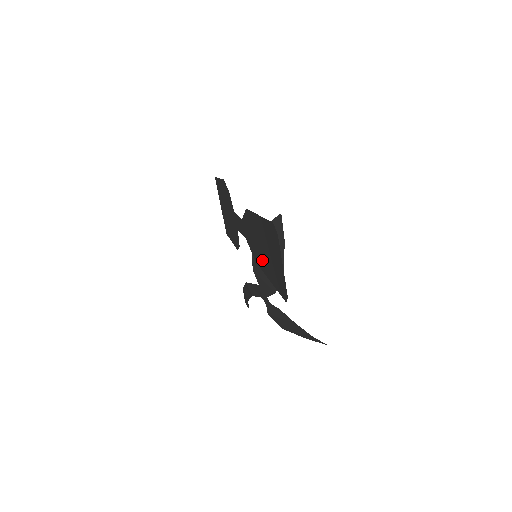
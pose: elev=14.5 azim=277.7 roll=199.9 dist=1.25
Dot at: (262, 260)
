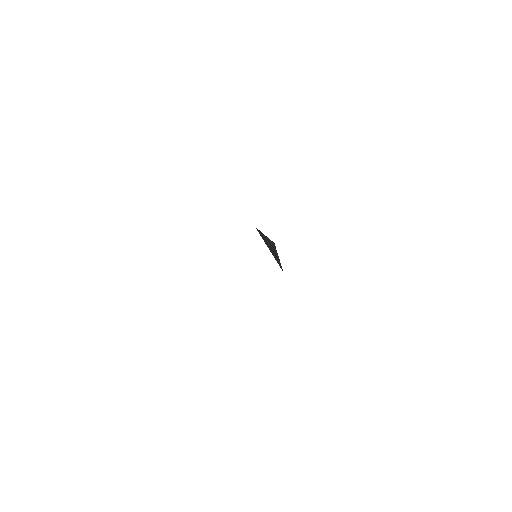
Dot at: occluded
